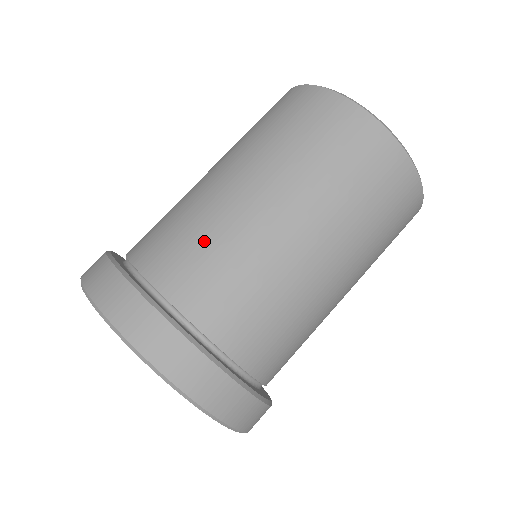
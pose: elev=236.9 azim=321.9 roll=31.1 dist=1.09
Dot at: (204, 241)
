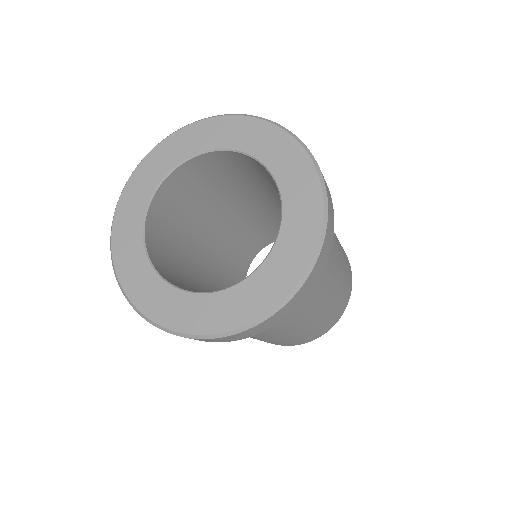
Dot at: occluded
